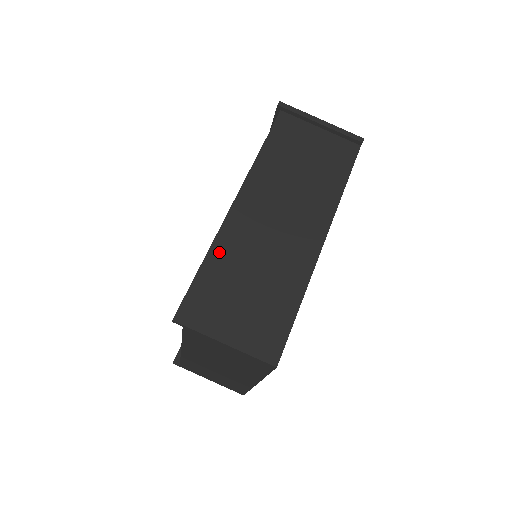
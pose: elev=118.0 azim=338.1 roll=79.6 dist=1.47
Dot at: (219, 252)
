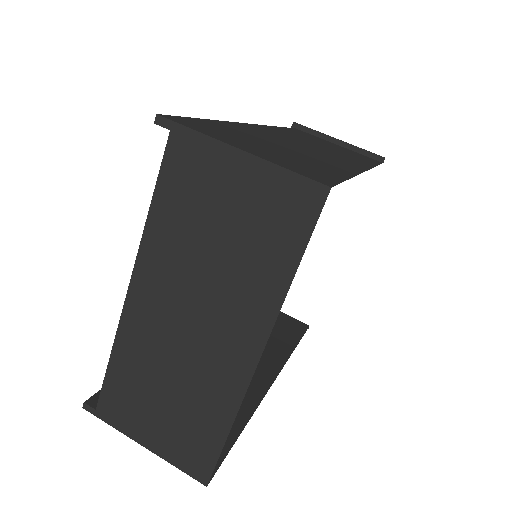
Dot at: (232, 125)
